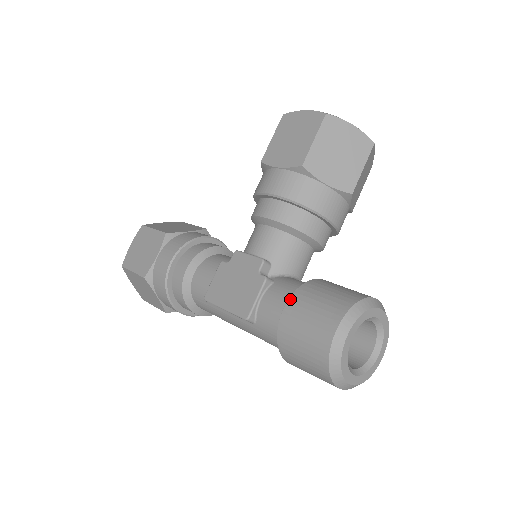
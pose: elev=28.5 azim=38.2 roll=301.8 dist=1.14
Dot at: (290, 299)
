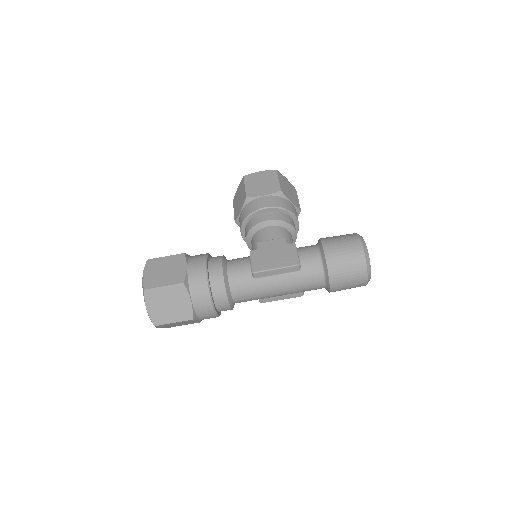
Dot at: (322, 242)
